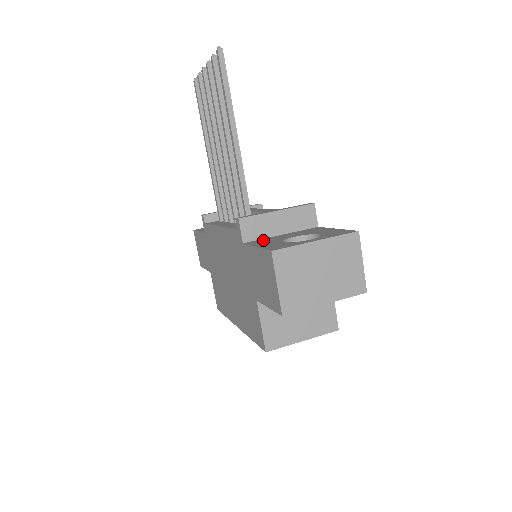
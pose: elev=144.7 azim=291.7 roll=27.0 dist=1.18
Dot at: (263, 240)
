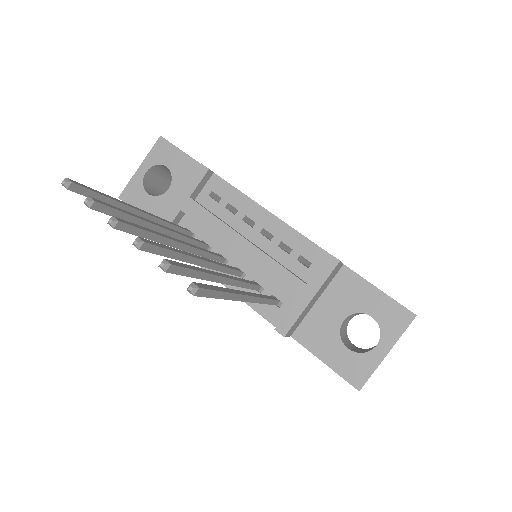
Dot at: (311, 329)
